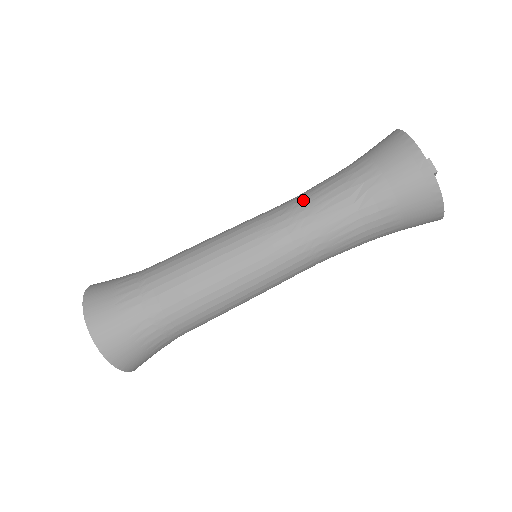
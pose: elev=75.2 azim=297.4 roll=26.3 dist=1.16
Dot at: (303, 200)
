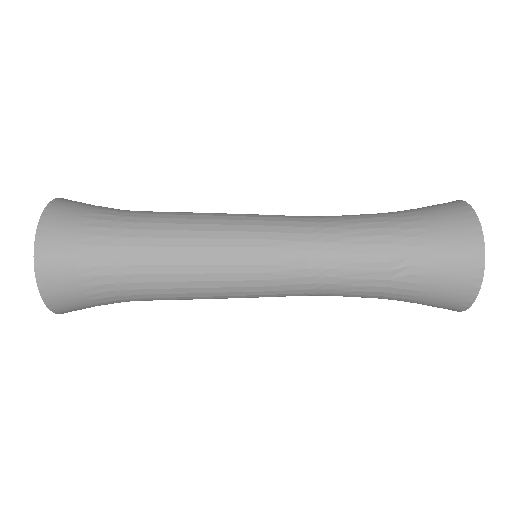
Dot at: (339, 236)
